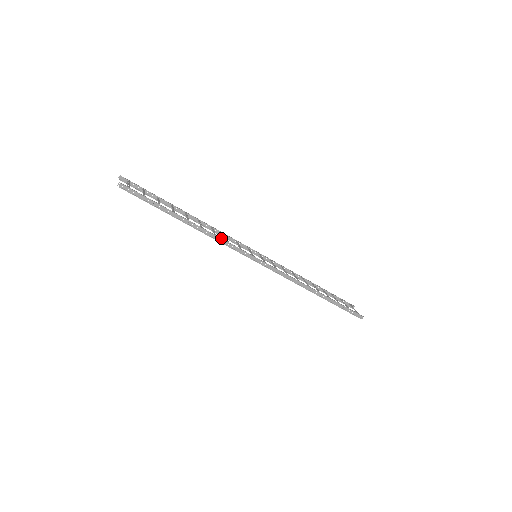
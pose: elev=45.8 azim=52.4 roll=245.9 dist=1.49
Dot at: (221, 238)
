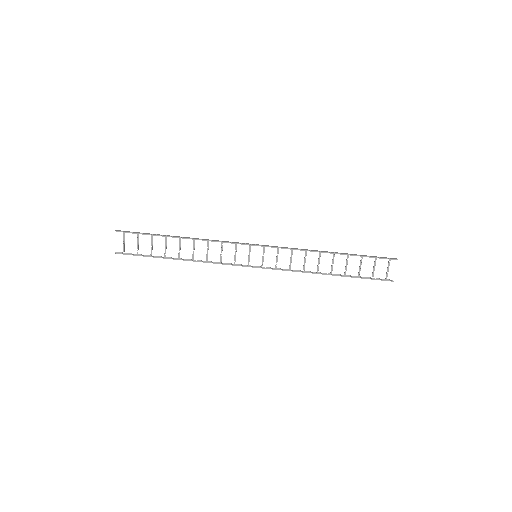
Dot at: (213, 240)
